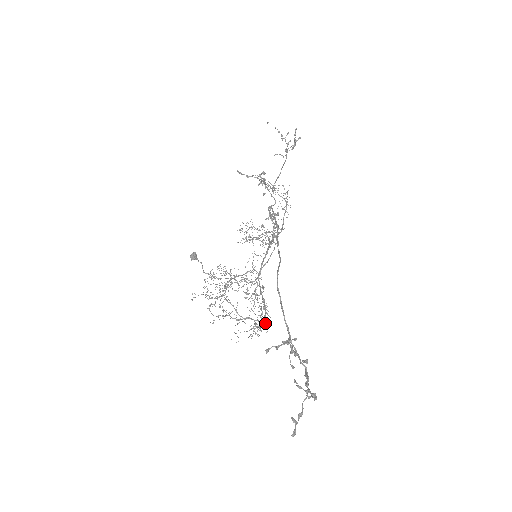
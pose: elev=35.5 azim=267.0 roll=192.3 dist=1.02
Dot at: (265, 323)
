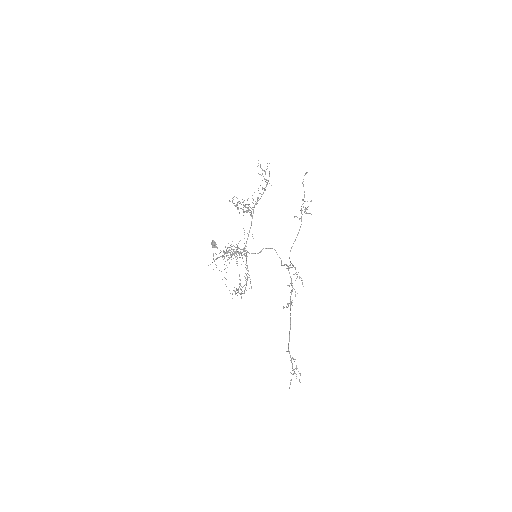
Dot at: occluded
